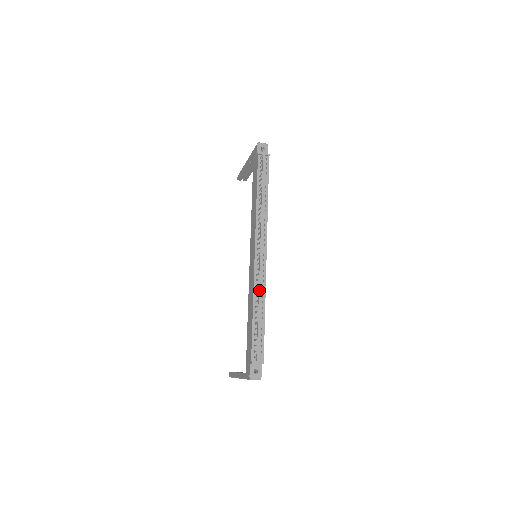
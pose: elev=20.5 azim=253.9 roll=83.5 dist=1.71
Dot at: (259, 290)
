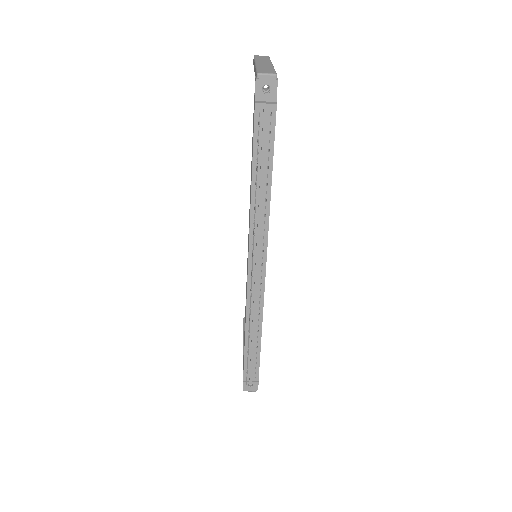
Dot at: (253, 314)
